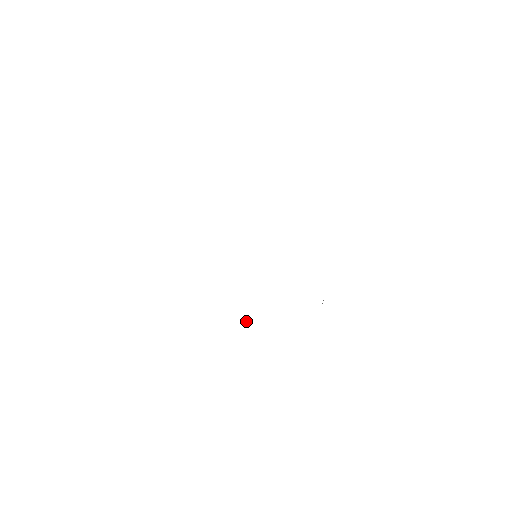
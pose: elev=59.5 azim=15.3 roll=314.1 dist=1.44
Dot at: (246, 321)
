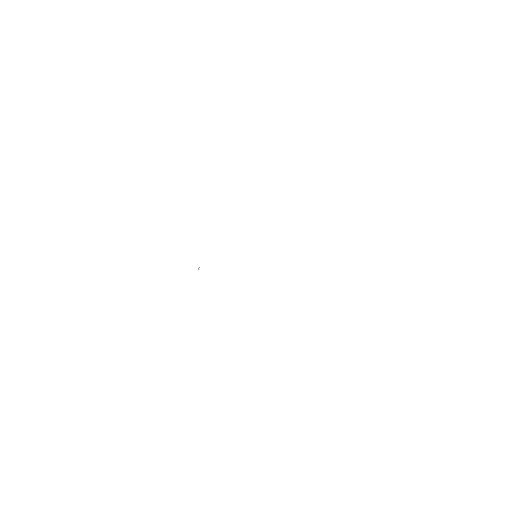
Dot at: occluded
